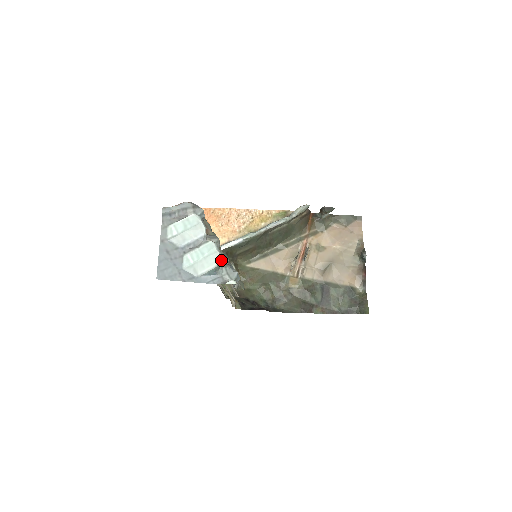
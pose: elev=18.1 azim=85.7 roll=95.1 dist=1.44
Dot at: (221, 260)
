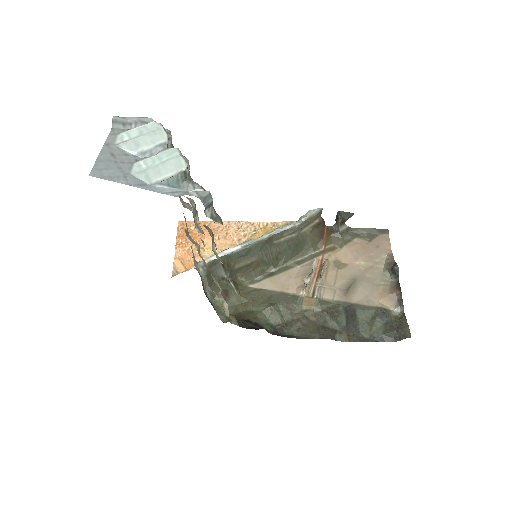
Dot at: (185, 166)
